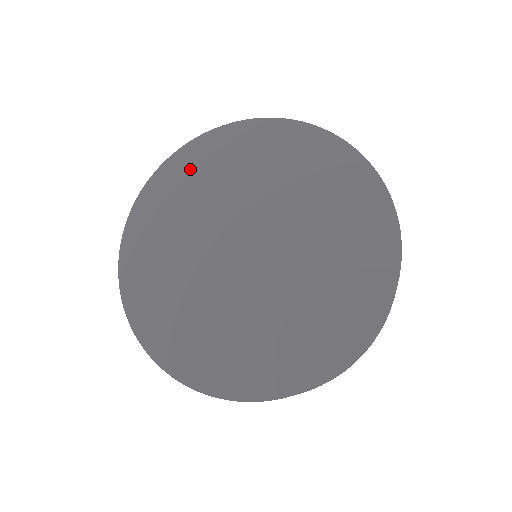
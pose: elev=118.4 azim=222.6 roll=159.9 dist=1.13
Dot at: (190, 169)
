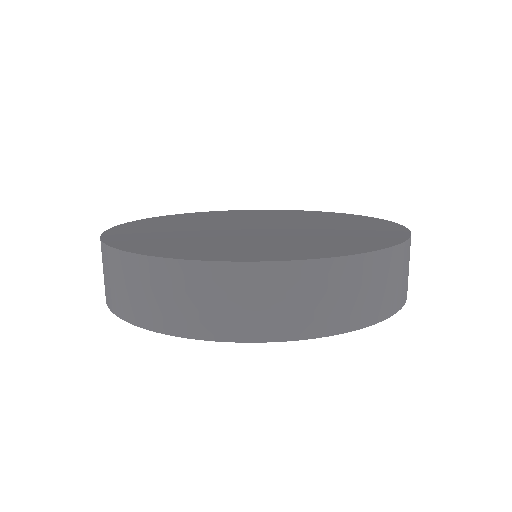
Dot at: (172, 219)
